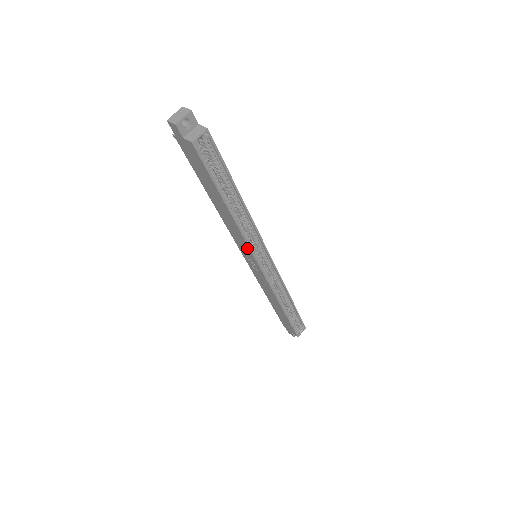
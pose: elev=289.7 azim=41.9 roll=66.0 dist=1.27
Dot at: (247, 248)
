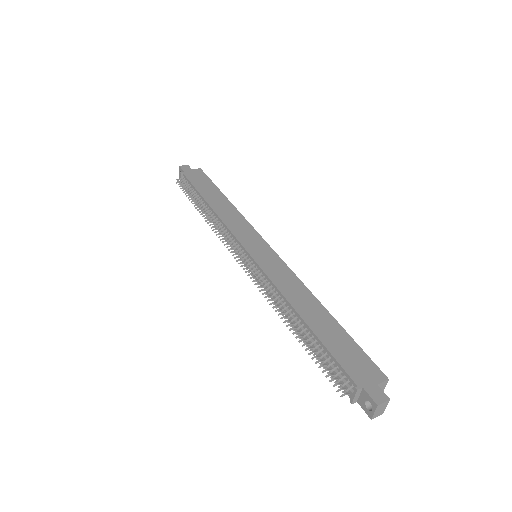
Dot at: occluded
